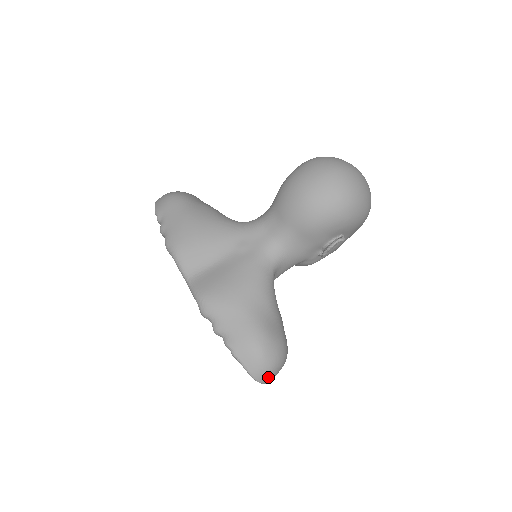
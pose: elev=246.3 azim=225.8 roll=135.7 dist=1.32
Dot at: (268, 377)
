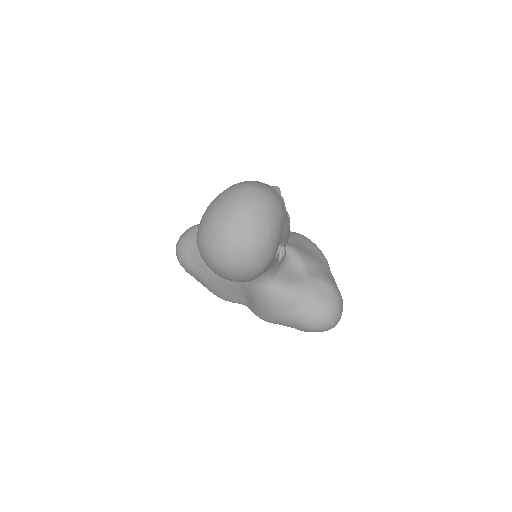
Dot at: (337, 323)
